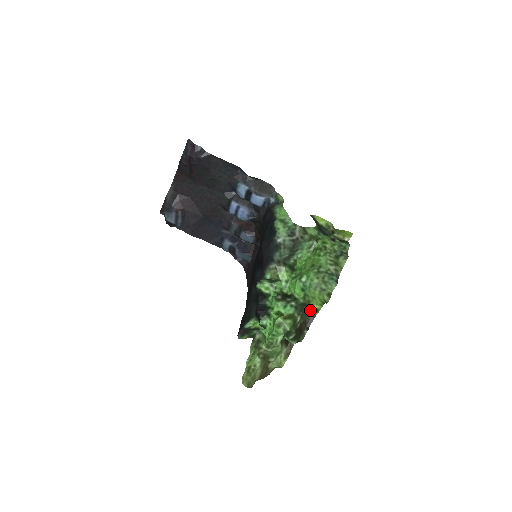
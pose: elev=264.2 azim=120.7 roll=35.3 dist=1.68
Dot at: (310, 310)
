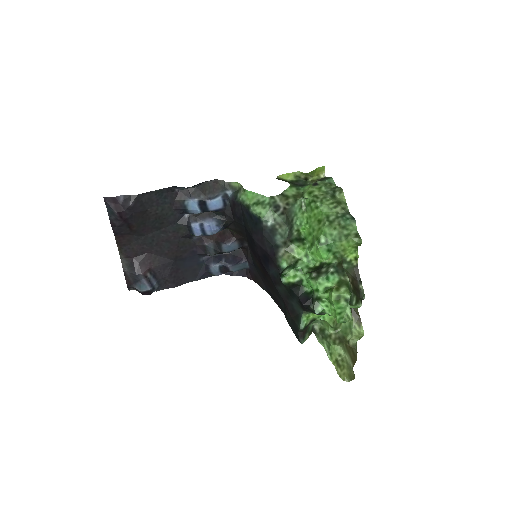
Dot at: (349, 264)
